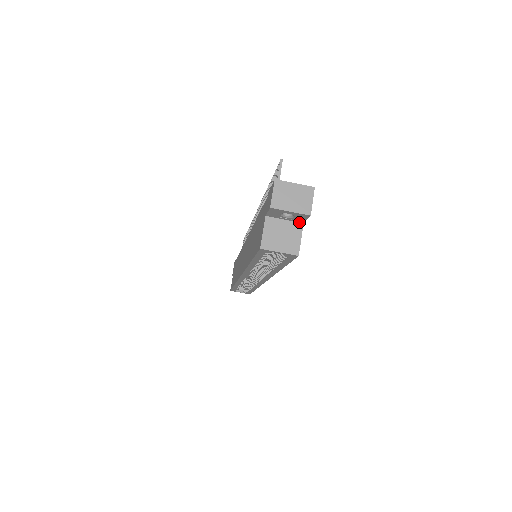
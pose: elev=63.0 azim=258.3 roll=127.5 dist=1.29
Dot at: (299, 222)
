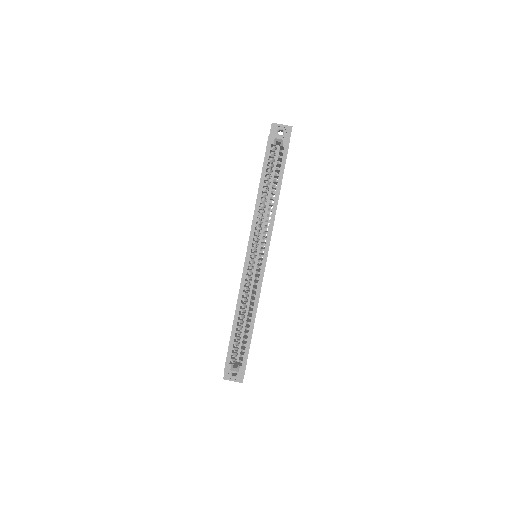
Dot at: occluded
